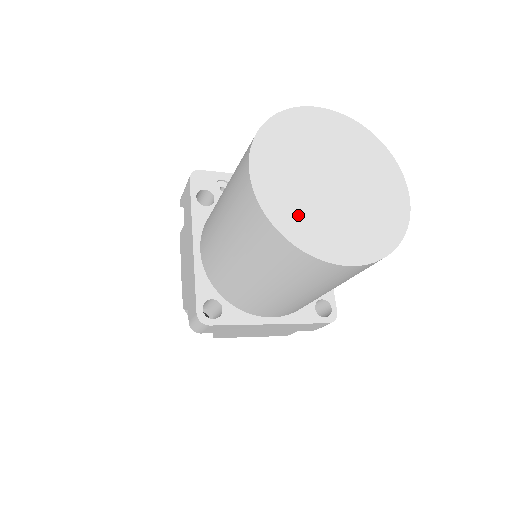
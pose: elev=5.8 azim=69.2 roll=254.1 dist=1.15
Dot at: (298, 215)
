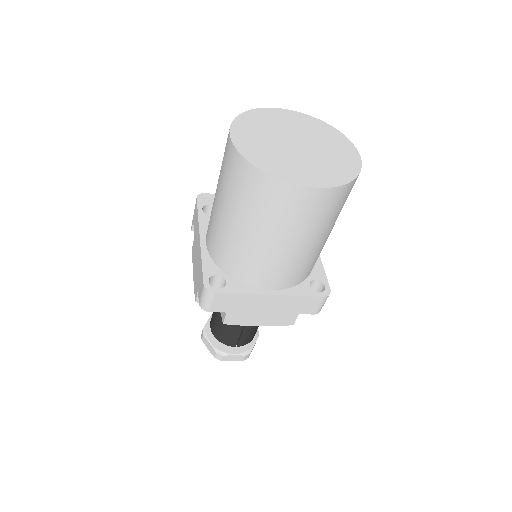
Dot at: (268, 158)
